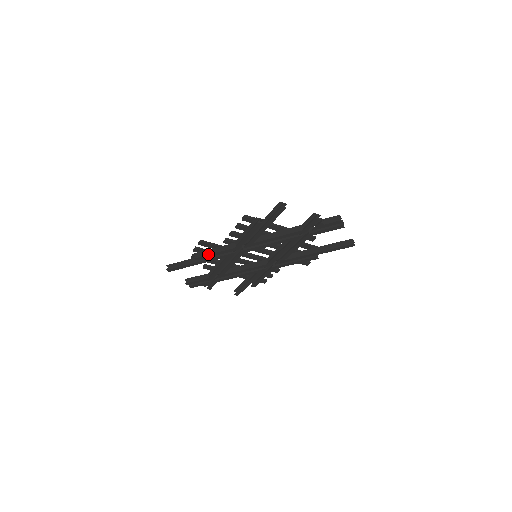
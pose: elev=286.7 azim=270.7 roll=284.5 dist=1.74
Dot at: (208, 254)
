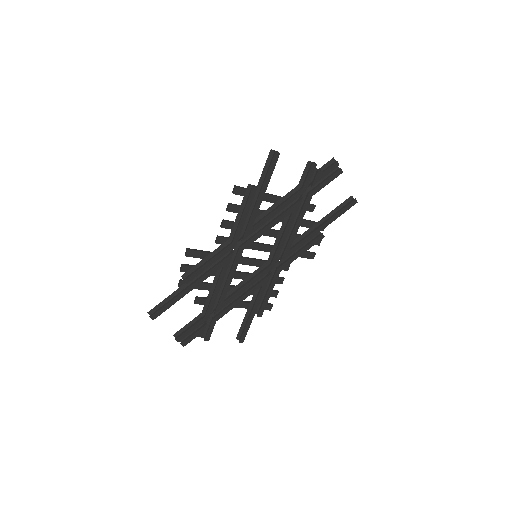
Dot at: (200, 267)
